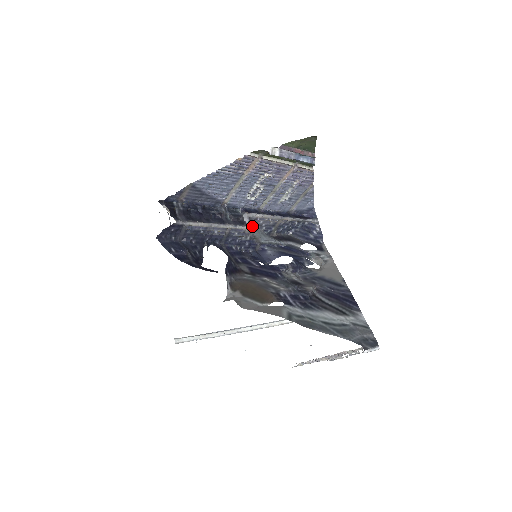
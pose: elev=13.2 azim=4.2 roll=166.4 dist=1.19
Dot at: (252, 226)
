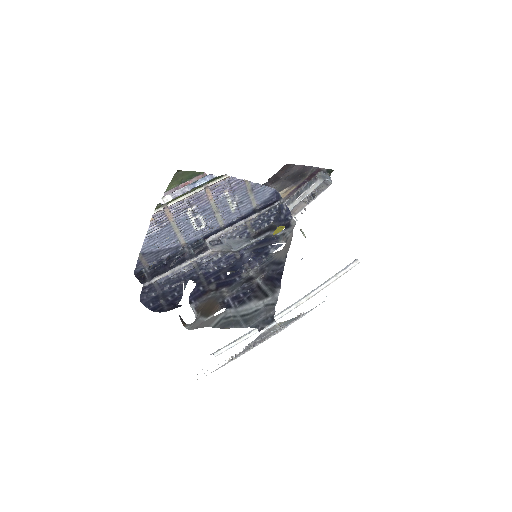
Dot at: (216, 246)
